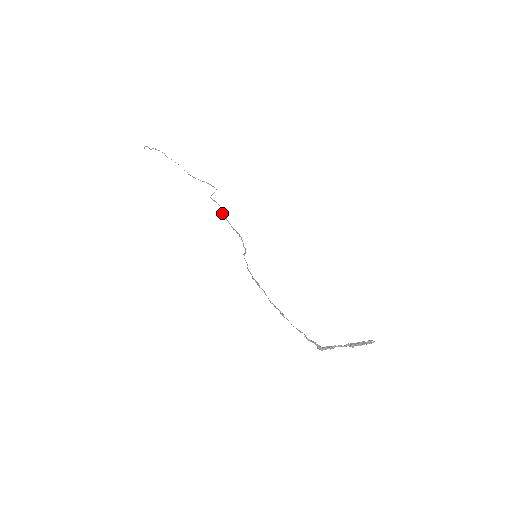
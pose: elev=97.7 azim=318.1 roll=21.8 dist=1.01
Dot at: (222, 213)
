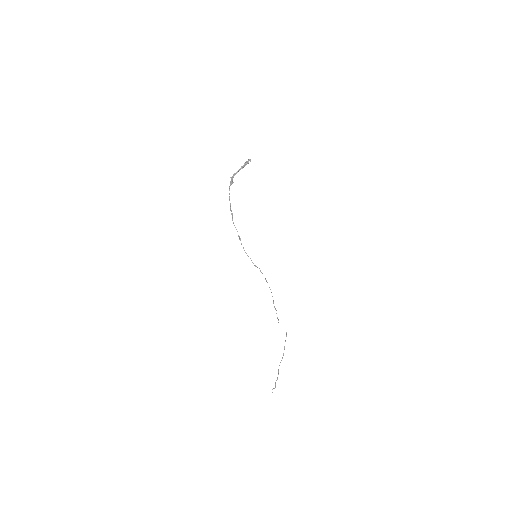
Dot at: occluded
